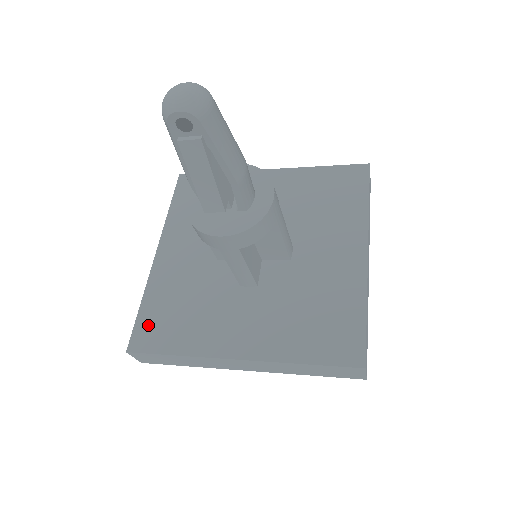
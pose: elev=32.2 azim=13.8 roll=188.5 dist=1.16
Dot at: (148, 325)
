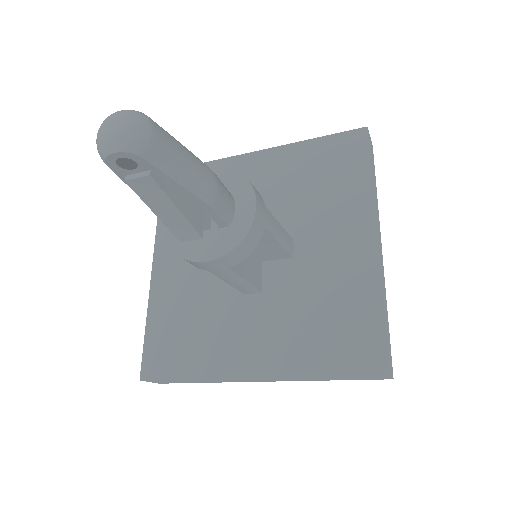
Dot at: (156, 349)
